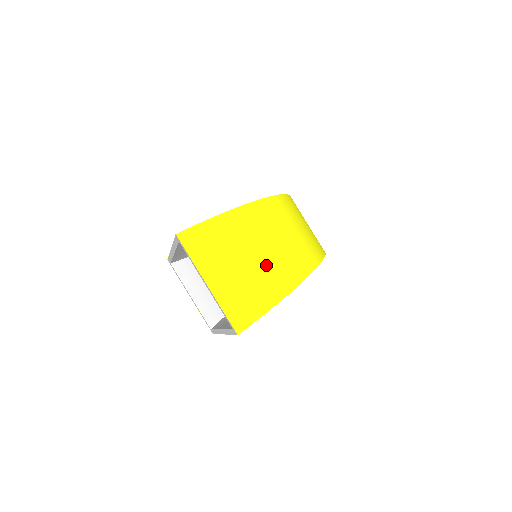
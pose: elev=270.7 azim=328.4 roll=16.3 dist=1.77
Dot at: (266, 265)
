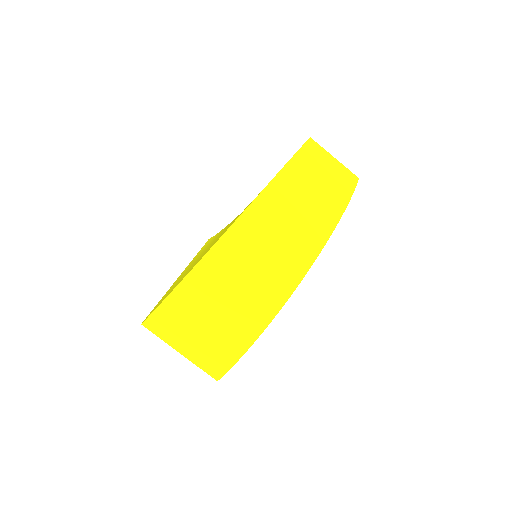
Dot at: (218, 332)
